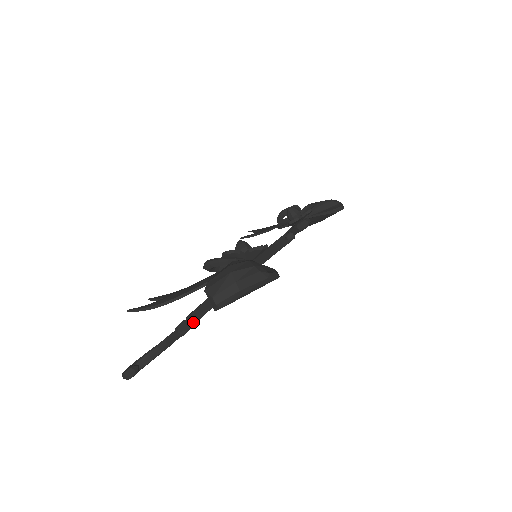
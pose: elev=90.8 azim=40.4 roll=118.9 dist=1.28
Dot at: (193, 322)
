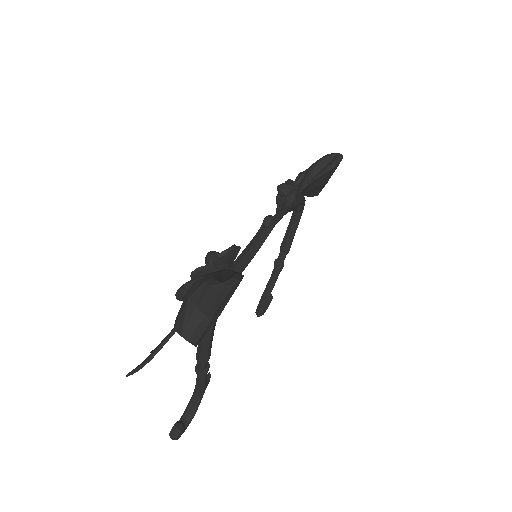
Dot at: (203, 359)
